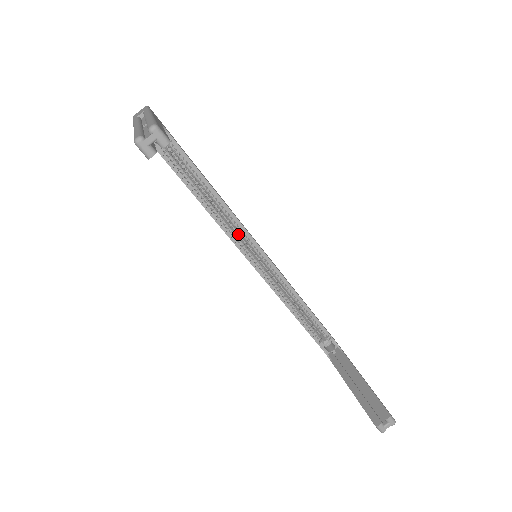
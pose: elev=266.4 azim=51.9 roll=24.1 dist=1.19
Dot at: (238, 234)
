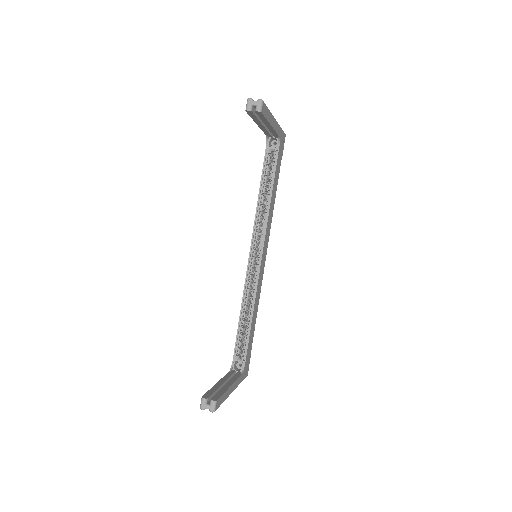
Dot at: (261, 237)
